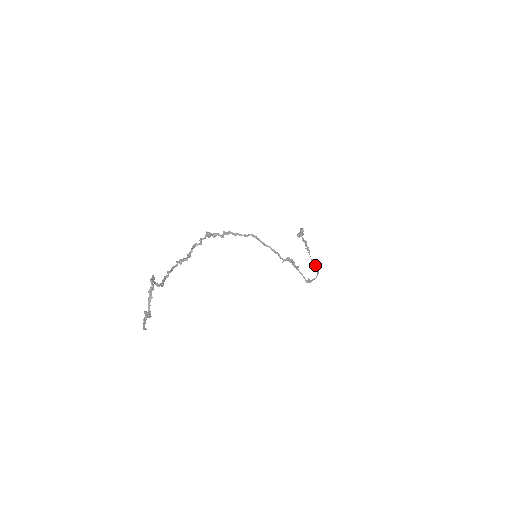
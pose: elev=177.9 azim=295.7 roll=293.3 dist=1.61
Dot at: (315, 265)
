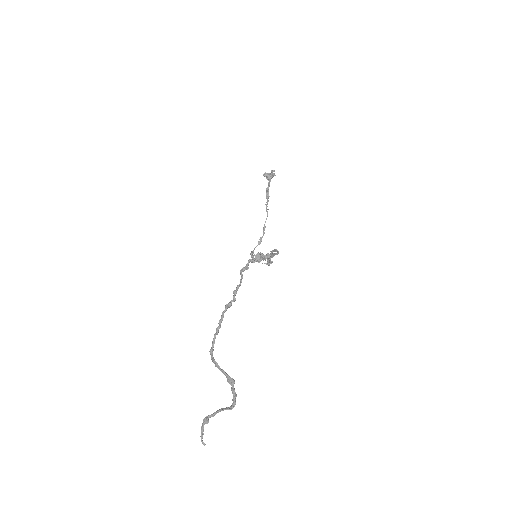
Dot at: (263, 233)
